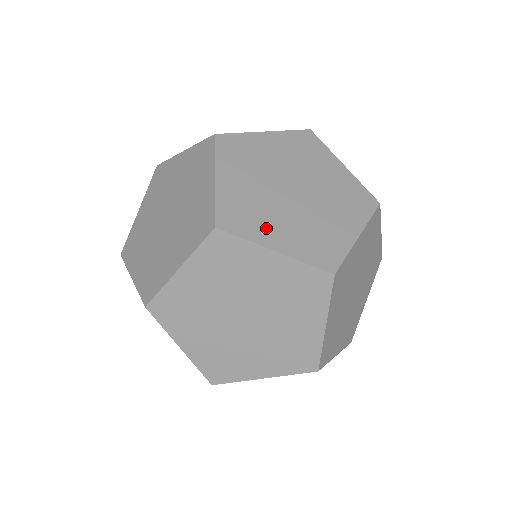
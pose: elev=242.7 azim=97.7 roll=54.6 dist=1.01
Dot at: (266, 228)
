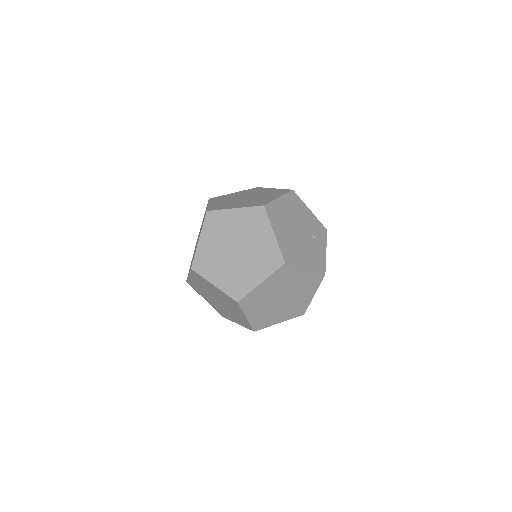
Dot at: (254, 309)
